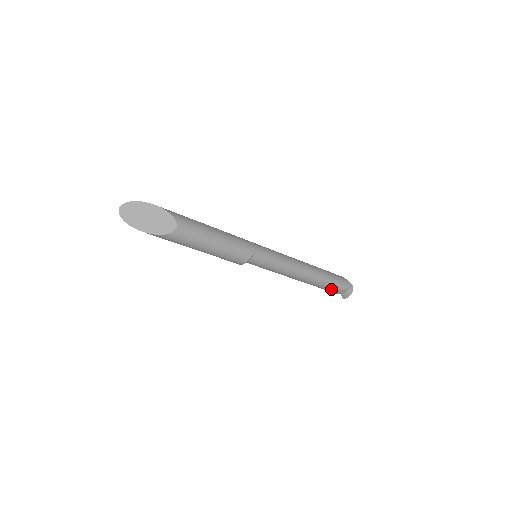
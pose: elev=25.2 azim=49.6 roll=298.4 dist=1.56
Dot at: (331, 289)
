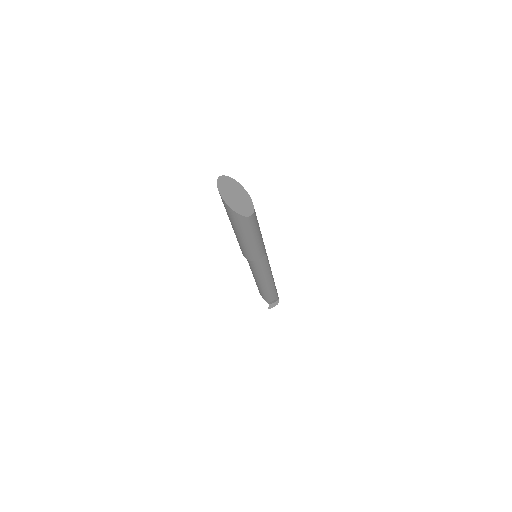
Dot at: (271, 298)
